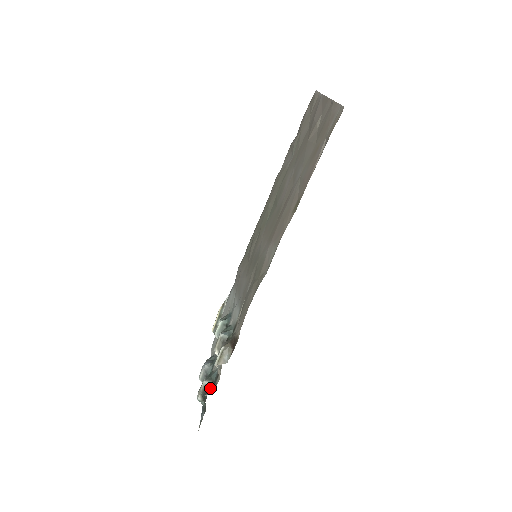
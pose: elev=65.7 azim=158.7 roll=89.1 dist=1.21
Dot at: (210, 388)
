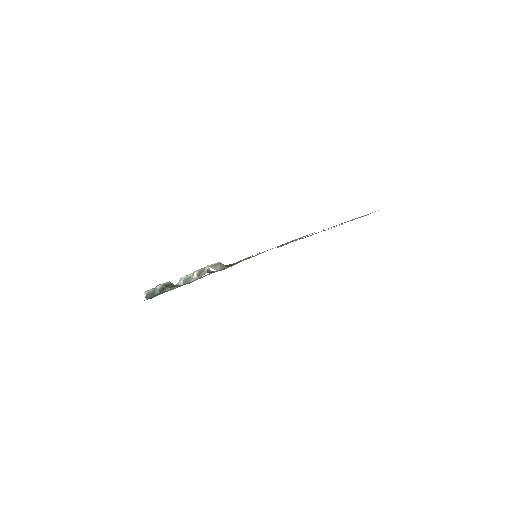
Dot at: (174, 286)
